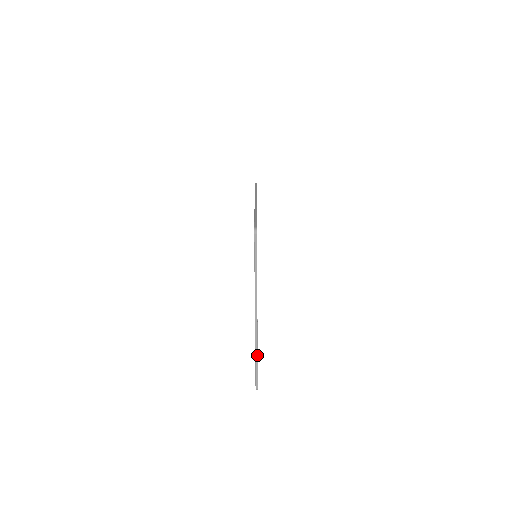
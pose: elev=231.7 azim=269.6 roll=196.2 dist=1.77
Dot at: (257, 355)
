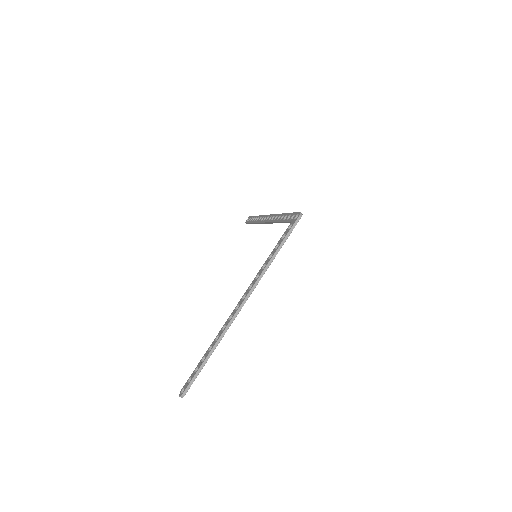
Dot at: (213, 350)
